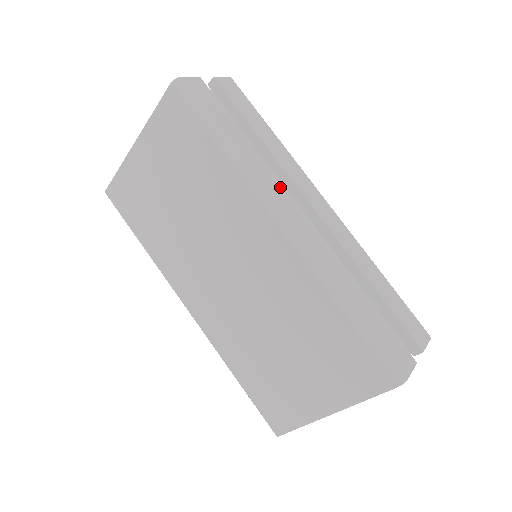
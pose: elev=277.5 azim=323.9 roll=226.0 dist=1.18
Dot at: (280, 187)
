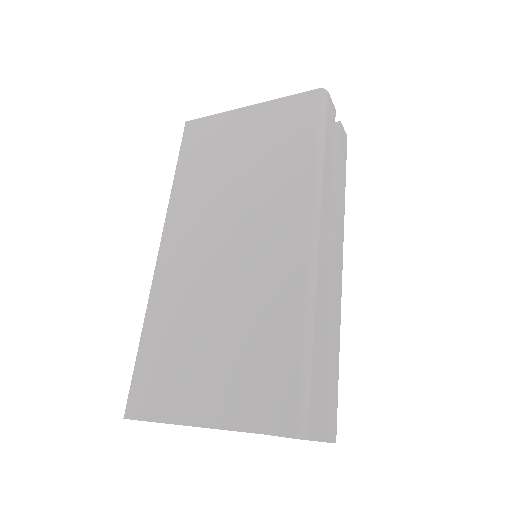
Dot at: (329, 217)
